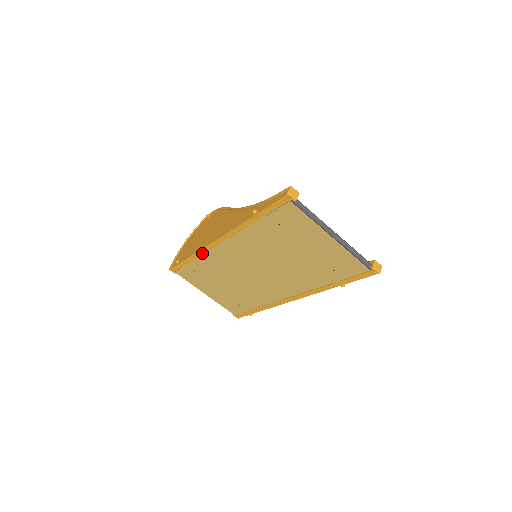
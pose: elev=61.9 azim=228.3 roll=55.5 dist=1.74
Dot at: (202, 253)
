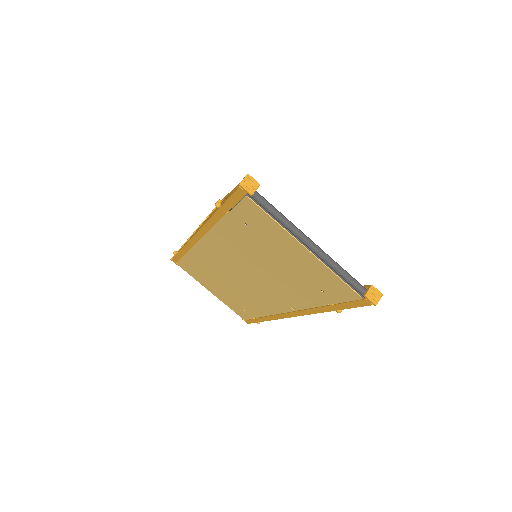
Dot at: (189, 247)
